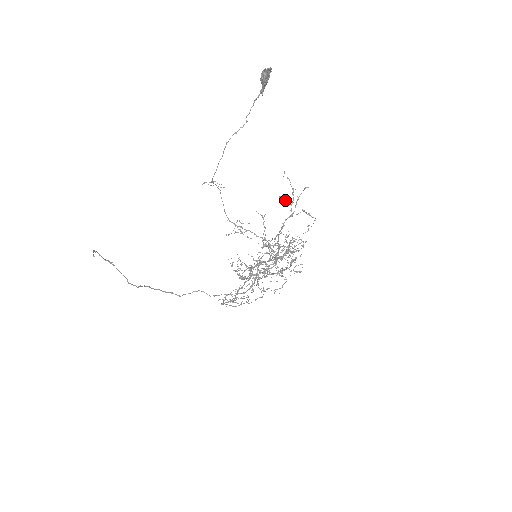
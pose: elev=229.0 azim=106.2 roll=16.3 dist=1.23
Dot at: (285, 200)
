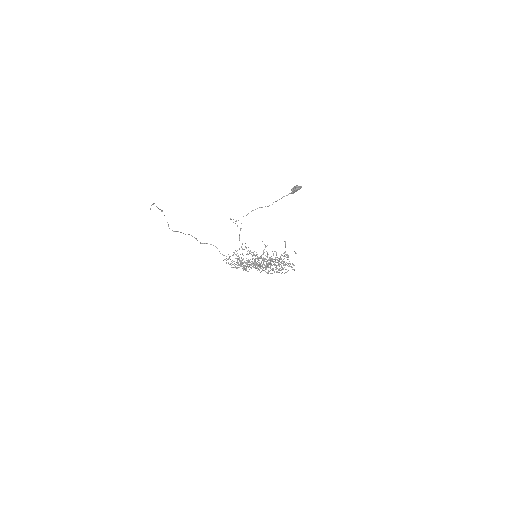
Dot at: (276, 255)
